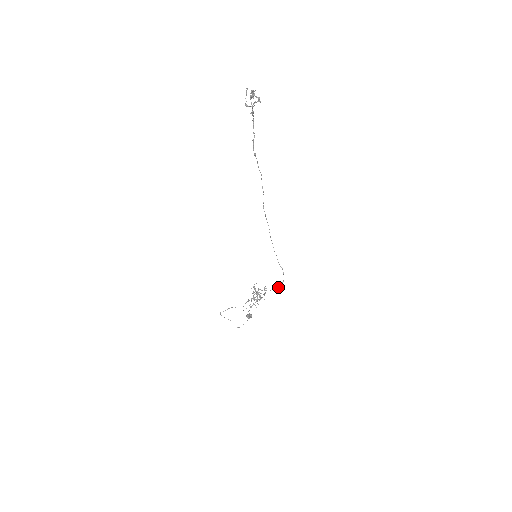
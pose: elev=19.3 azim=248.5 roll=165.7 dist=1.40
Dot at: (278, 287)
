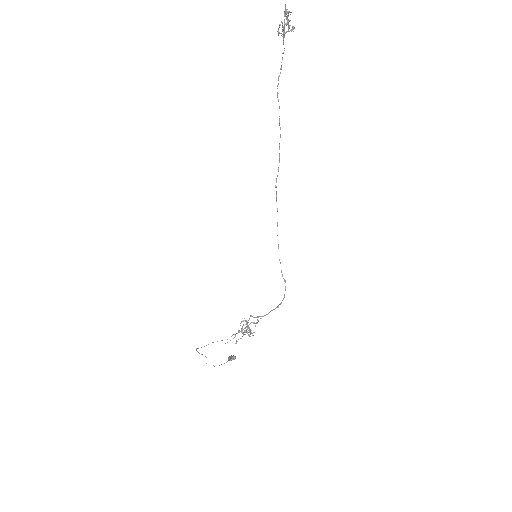
Dot at: (275, 308)
